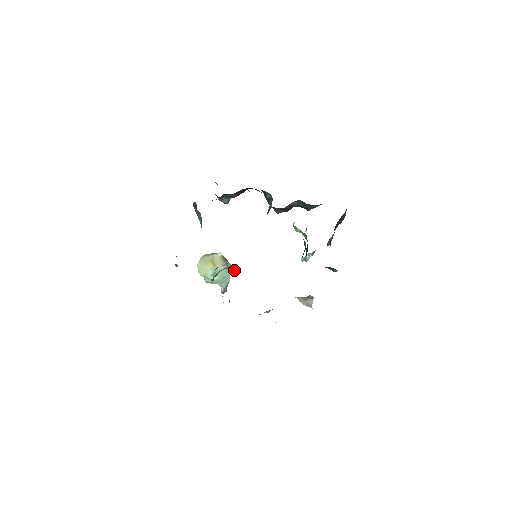
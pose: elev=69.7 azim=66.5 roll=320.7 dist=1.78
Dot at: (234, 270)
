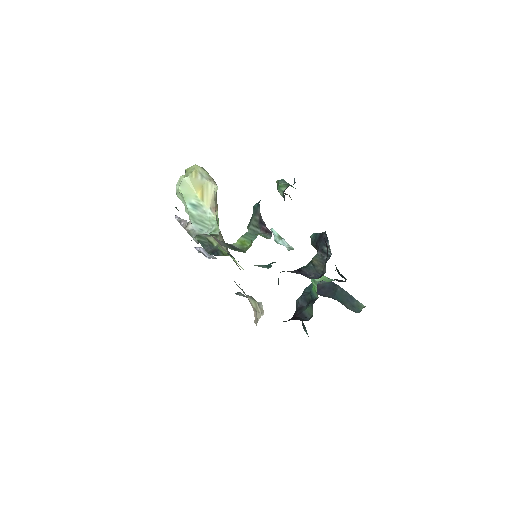
Dot at: (218, 225)
